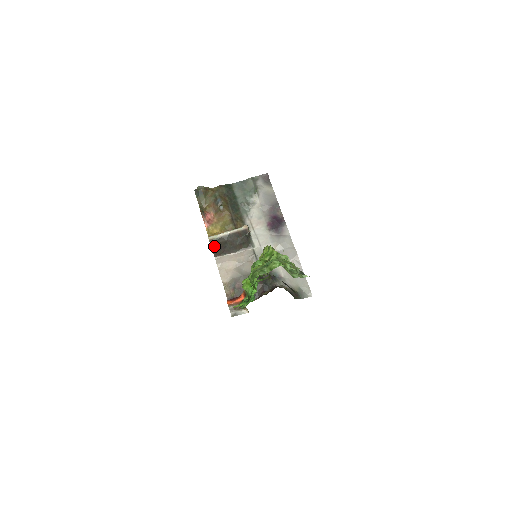
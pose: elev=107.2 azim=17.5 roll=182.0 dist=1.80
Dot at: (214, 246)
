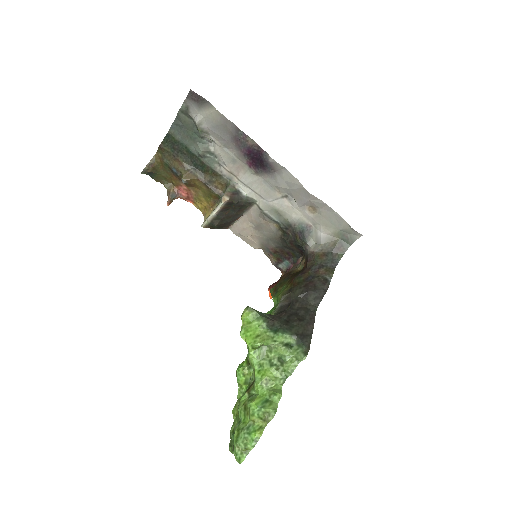
Dot at: (215, 228)
